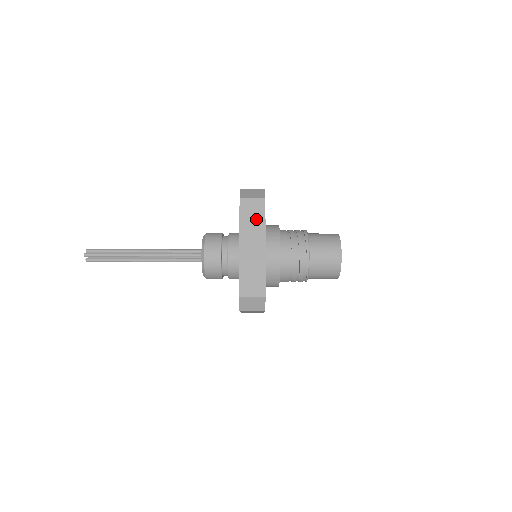
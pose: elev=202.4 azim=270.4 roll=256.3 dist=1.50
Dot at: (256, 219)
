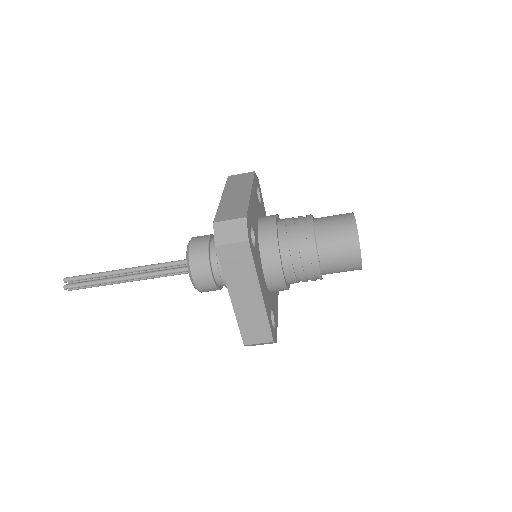
Dot at: (243, 267)
